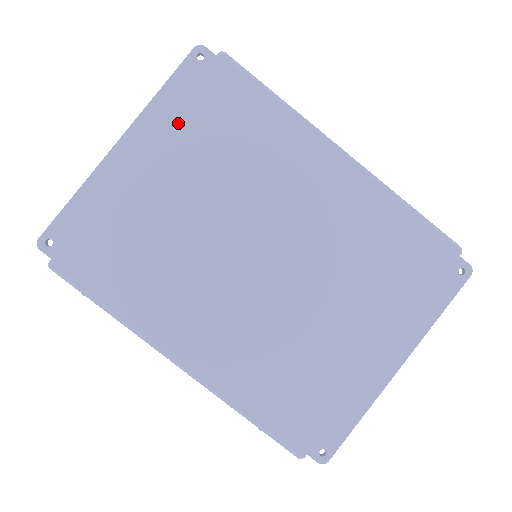
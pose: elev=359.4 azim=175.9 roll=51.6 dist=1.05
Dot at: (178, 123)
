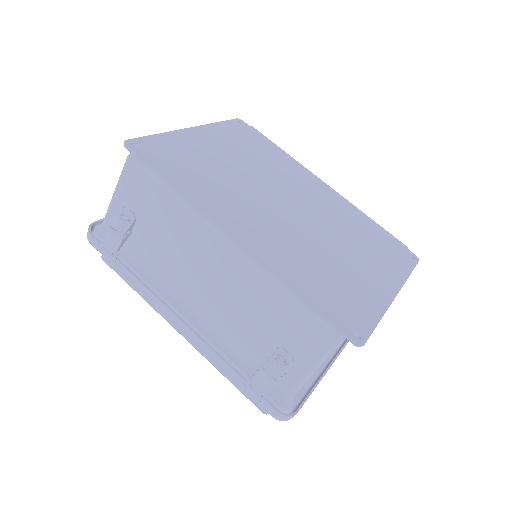
Dot at: (228, 136)
